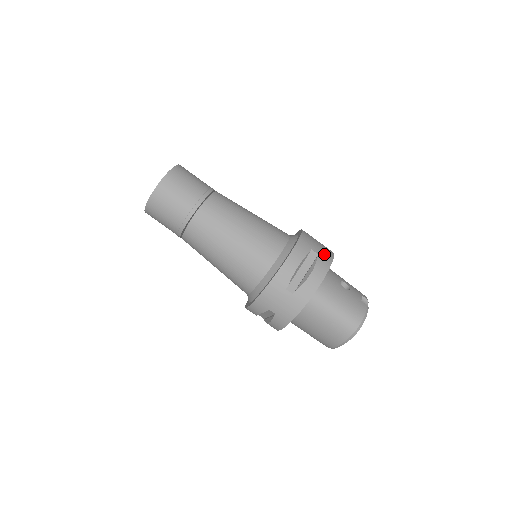
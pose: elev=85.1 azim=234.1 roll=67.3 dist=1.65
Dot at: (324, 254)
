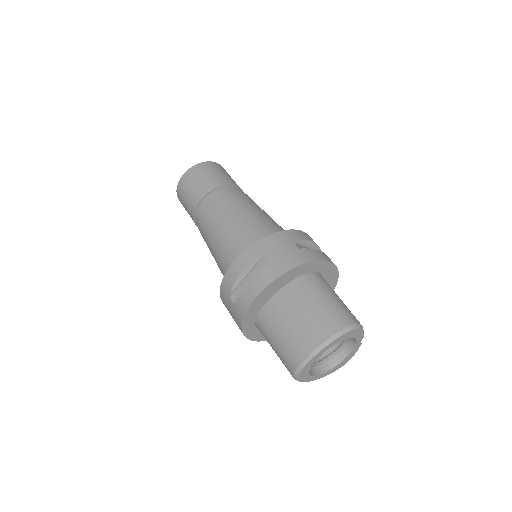
Dot at: occluded
